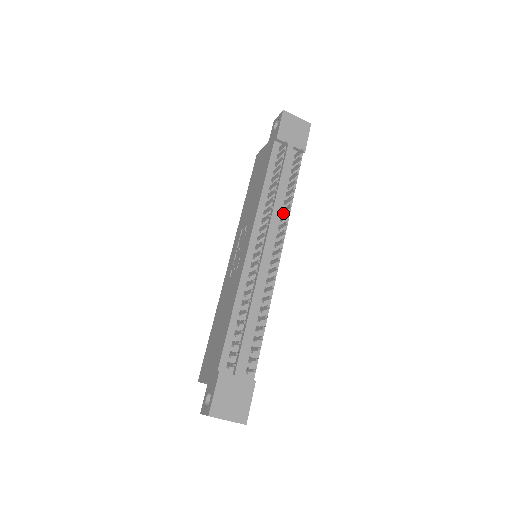
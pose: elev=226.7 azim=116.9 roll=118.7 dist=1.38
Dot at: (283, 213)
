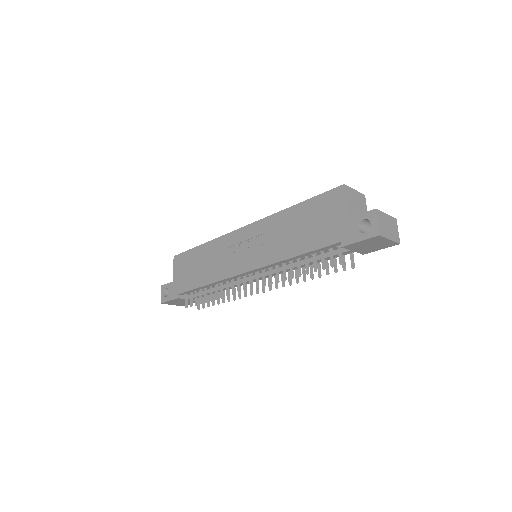
Dot at: occluded
